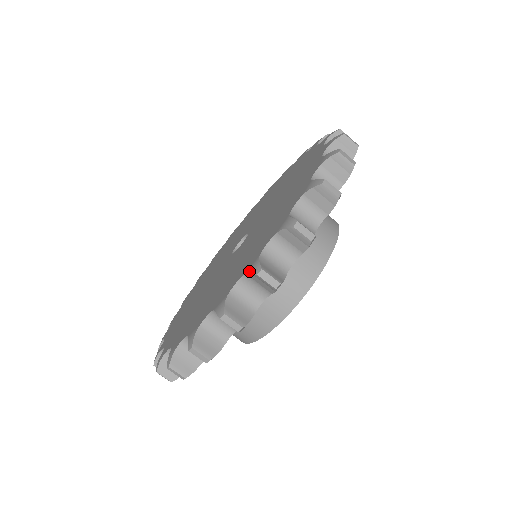
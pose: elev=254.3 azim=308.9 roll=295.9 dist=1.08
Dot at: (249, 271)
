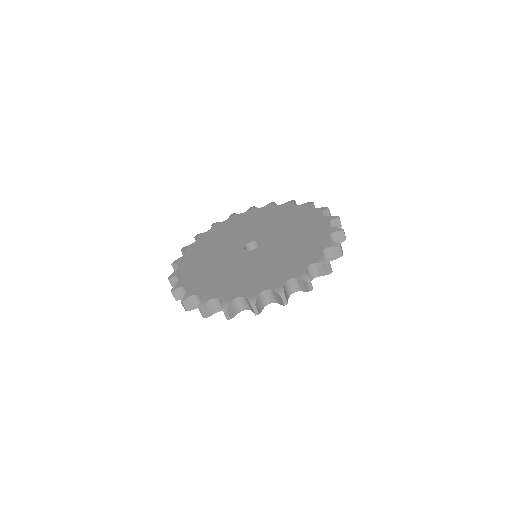
Dot at: (185, 295)
